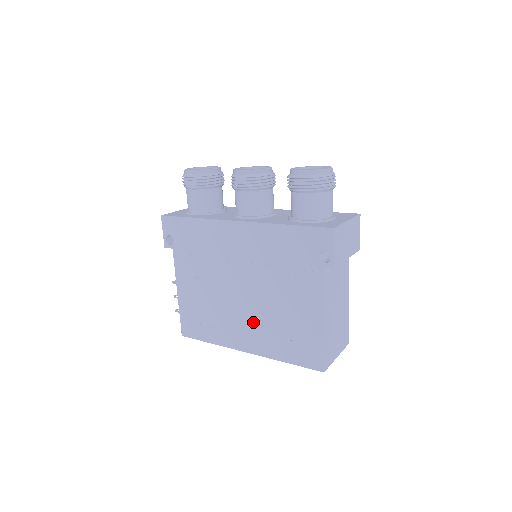
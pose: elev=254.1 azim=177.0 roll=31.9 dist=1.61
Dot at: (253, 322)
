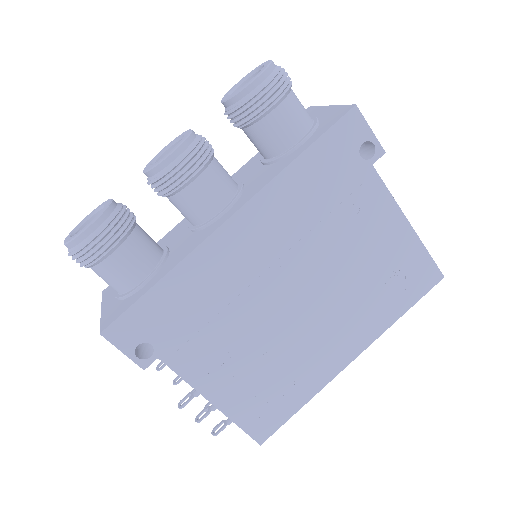
Dot at: (338, 317)
